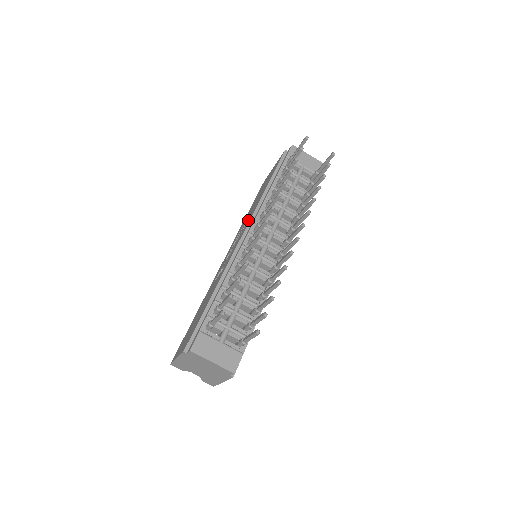
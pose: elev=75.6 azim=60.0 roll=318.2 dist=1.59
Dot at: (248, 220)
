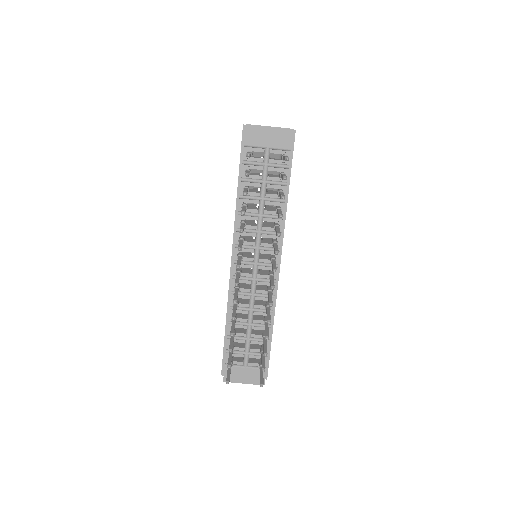
Dot at: occluded
